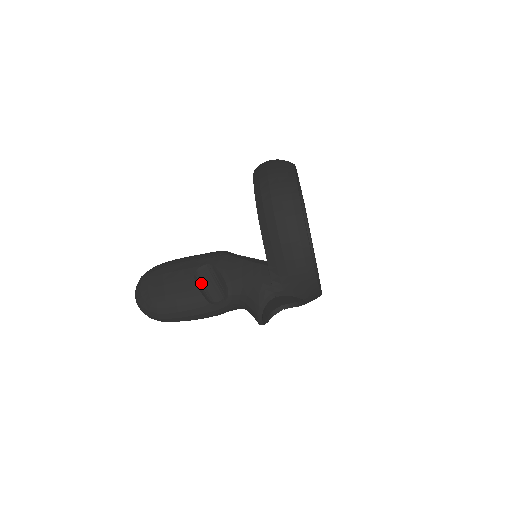
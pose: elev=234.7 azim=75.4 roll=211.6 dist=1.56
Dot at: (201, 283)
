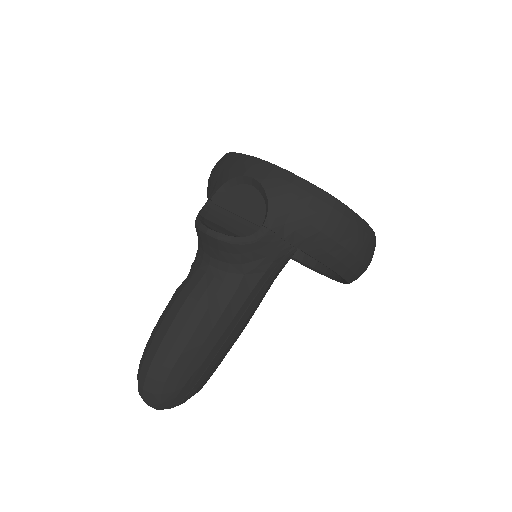
Dot at: occluded
